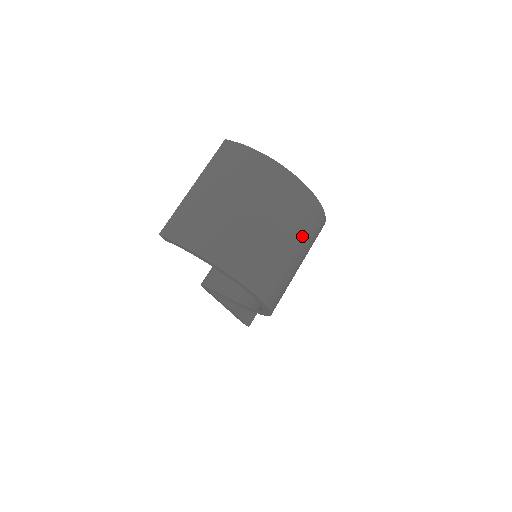
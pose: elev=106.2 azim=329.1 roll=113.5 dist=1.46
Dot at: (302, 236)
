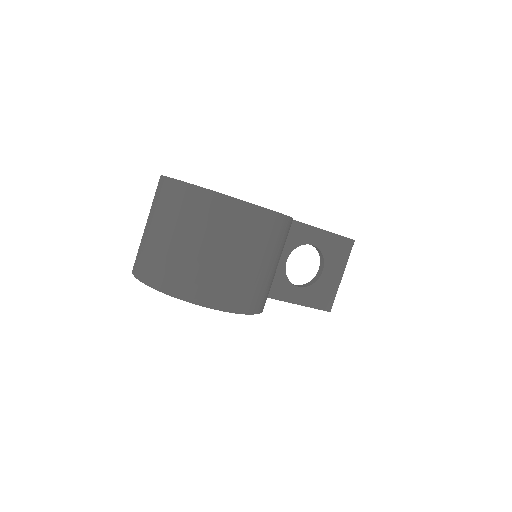
Dot at: (235, 238)
